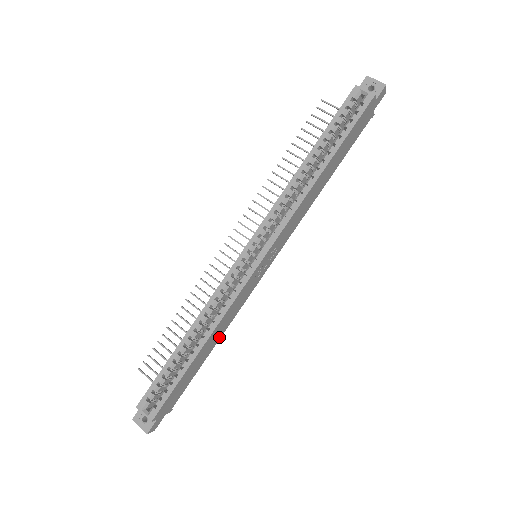
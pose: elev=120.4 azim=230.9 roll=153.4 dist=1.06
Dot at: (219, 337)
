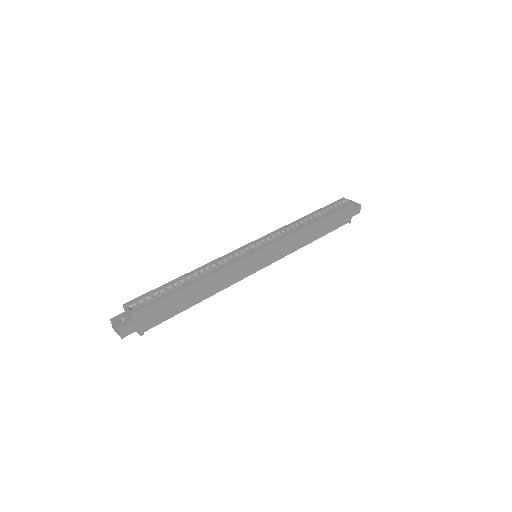
Dot at: (208, 294)
